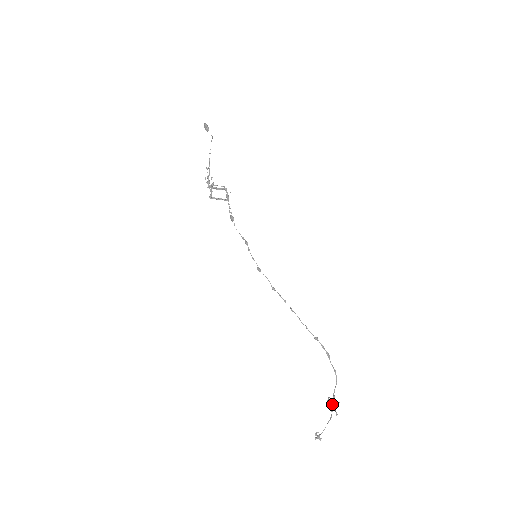
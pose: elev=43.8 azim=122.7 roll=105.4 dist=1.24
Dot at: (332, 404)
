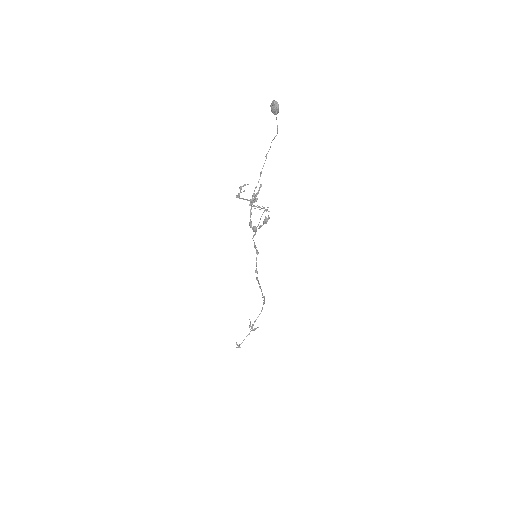
Dot at: (254, 330)
